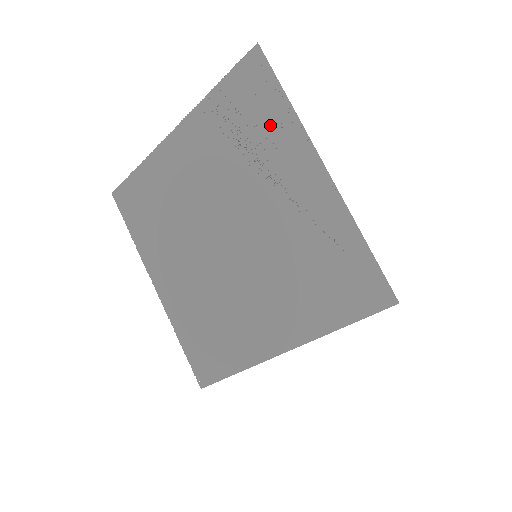
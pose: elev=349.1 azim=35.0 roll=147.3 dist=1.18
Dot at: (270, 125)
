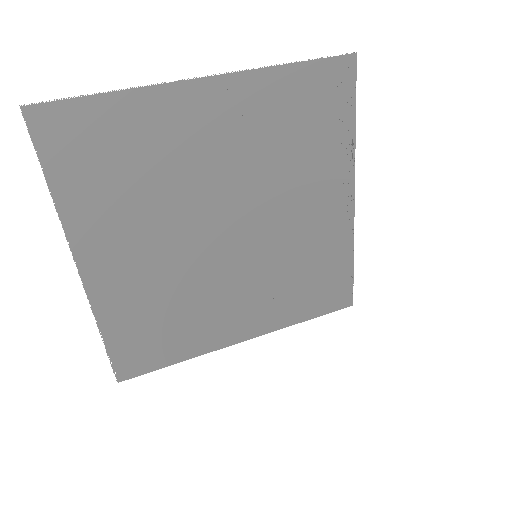
Dot at: (329, 141)
